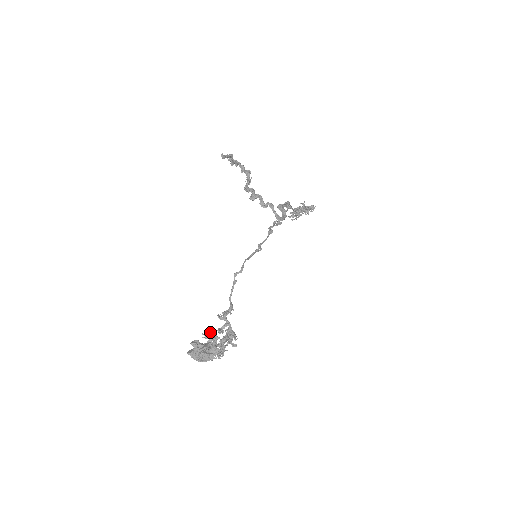
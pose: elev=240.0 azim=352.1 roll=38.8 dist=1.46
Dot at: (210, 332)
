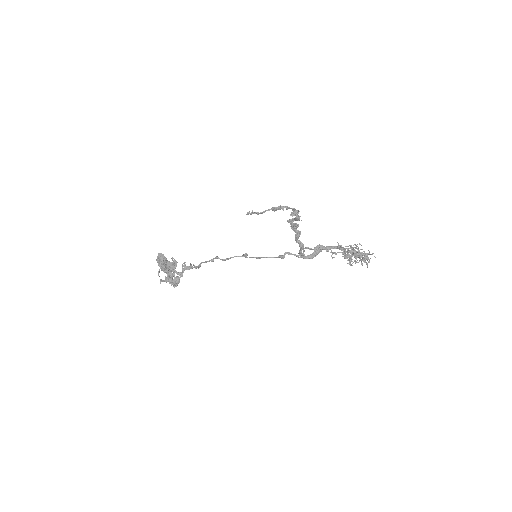
Dot at: (175, 262)
